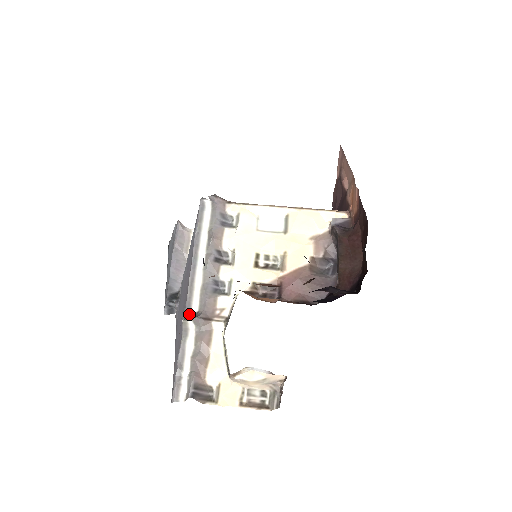
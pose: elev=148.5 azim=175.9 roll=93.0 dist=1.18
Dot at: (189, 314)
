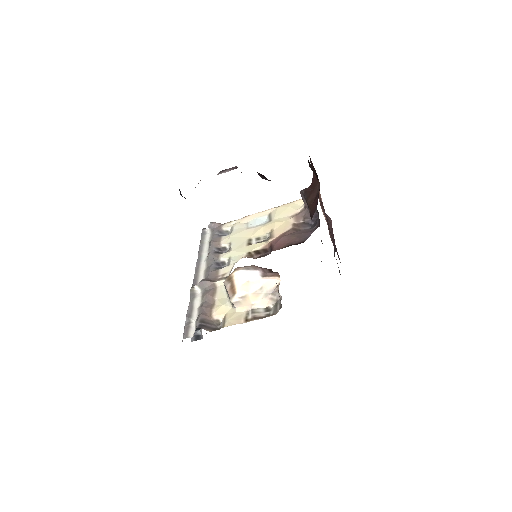
Dot at: (196, 285)
